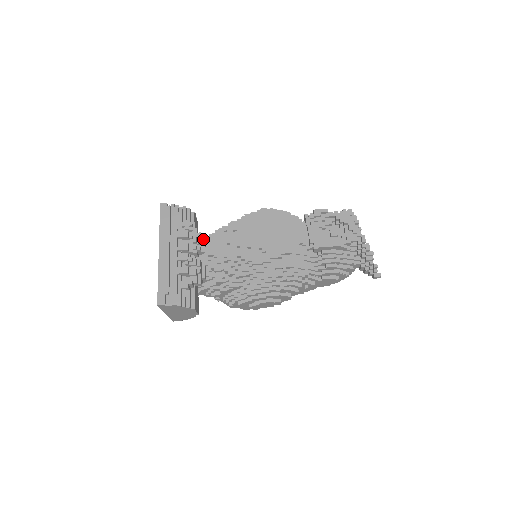
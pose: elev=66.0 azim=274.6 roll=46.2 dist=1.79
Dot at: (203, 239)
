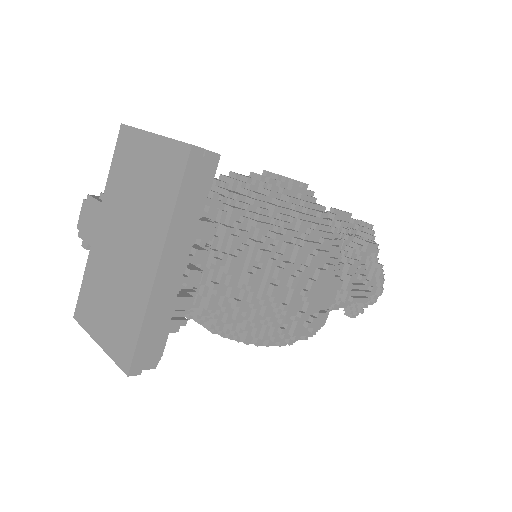
Dot at: occluded
